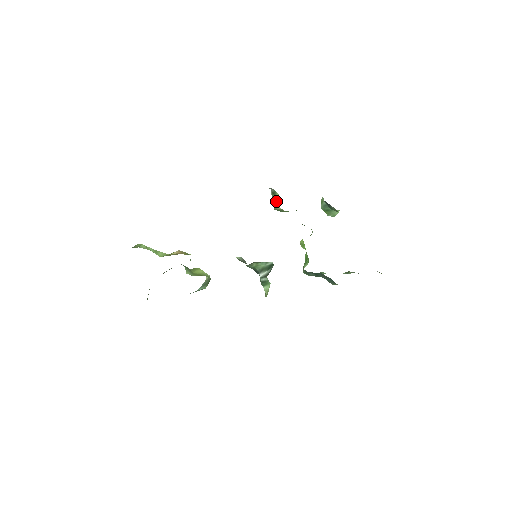
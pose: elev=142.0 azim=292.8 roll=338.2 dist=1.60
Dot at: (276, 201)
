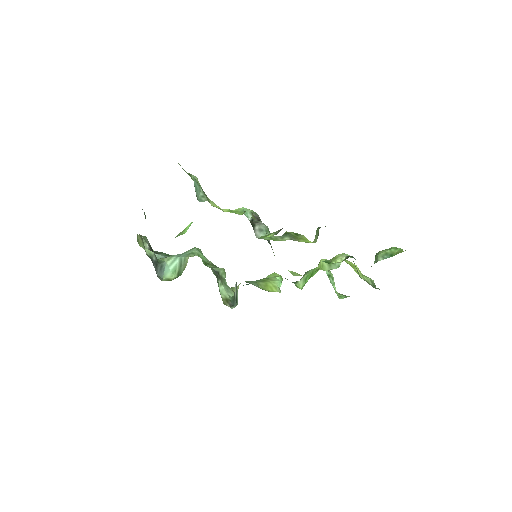
Dot at: (315, 237)
